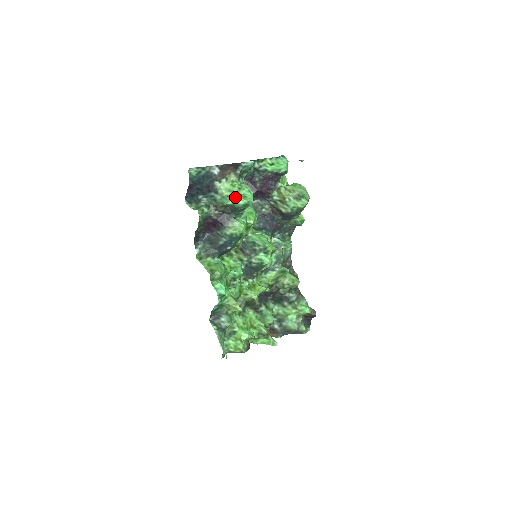
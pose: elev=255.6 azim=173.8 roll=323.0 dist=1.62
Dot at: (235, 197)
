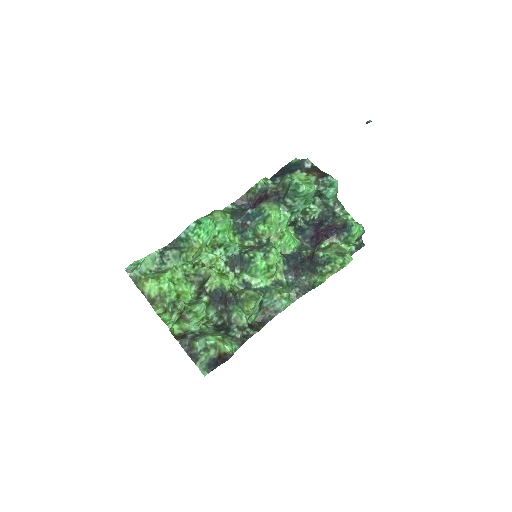
Dot at: occluded
